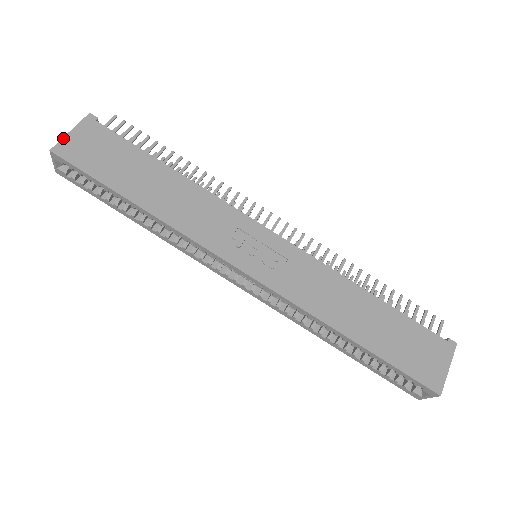
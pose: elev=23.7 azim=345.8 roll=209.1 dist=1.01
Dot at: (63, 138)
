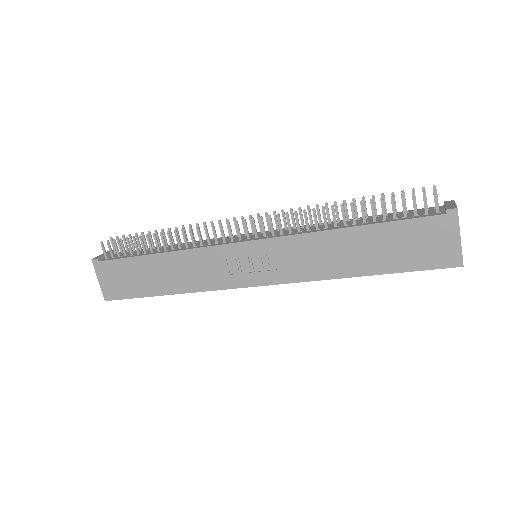
Dot at: (101, 288)
